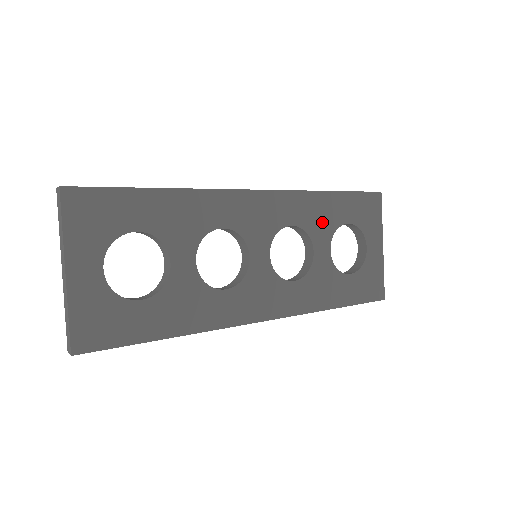
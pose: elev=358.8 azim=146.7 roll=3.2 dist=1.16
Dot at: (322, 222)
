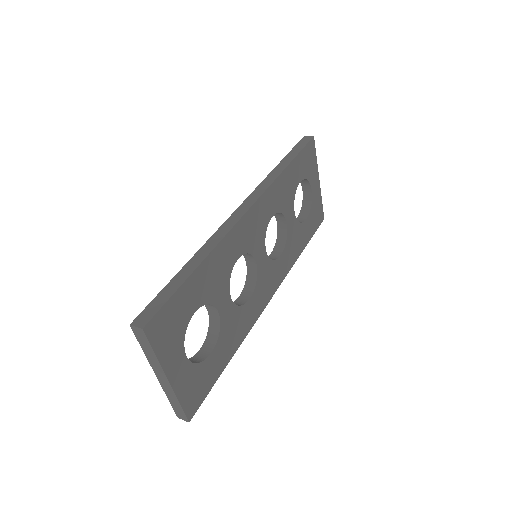
Dot at: (287, 196)
